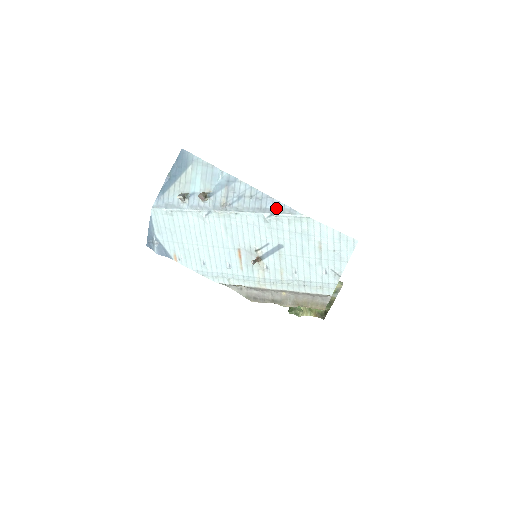
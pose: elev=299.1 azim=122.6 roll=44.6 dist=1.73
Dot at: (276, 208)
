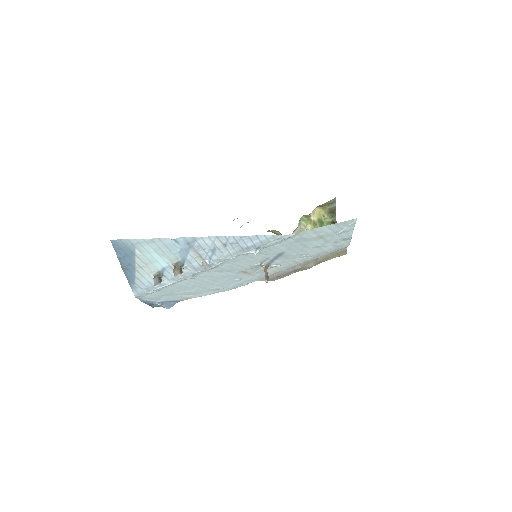
Dot at: (258, 242)
